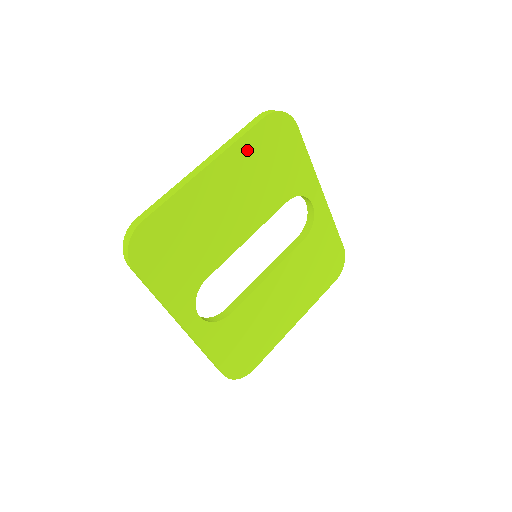
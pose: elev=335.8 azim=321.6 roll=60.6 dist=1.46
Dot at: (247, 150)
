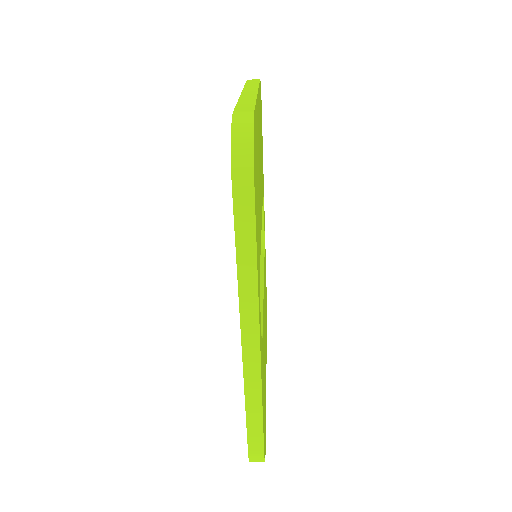
Dot at: occluded
